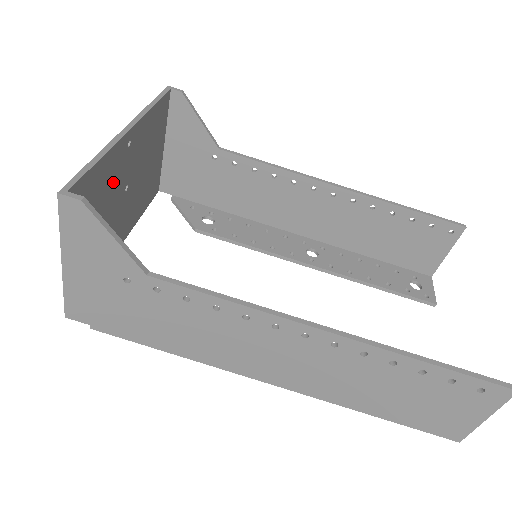
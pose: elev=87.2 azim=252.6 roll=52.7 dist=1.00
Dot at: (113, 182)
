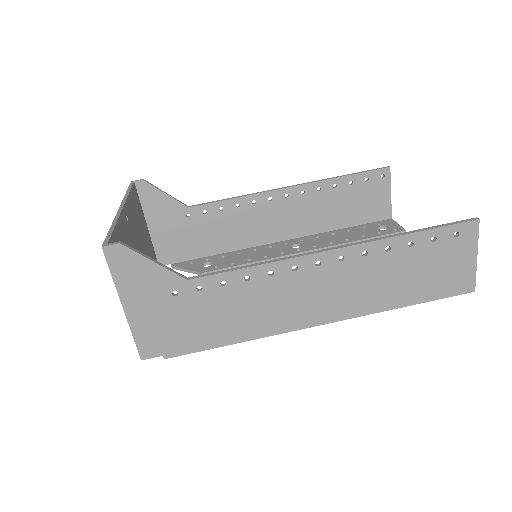
Dot at: occluded
